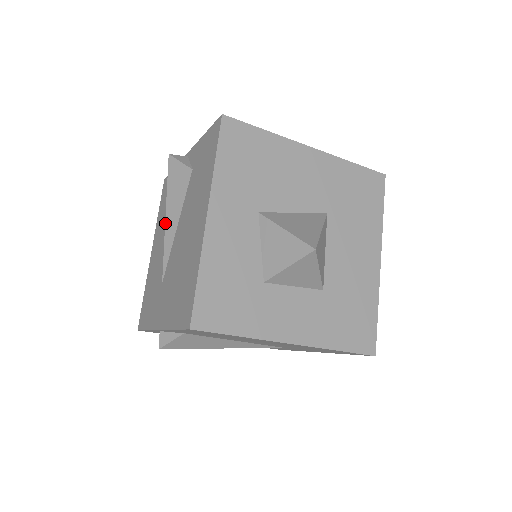
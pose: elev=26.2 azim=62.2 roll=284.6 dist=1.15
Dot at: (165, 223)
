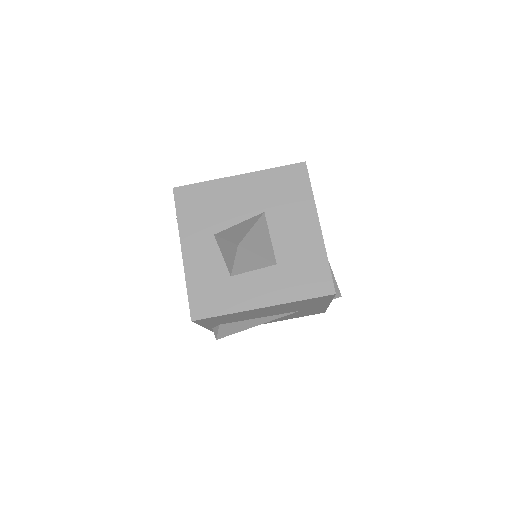
Dot at: occluded
